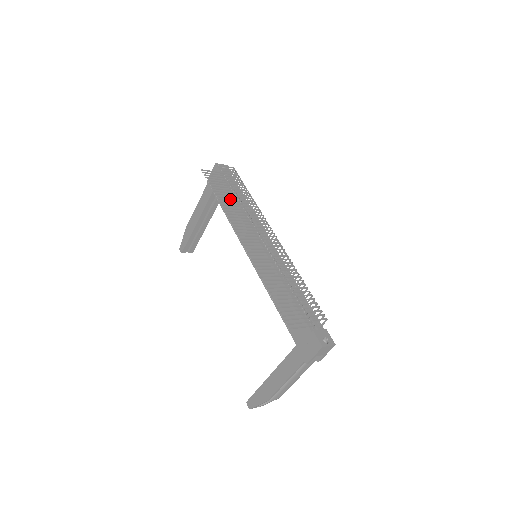
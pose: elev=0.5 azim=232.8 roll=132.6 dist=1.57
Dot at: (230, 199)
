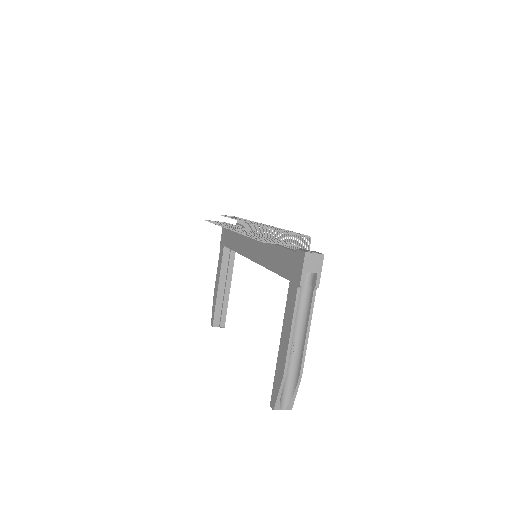
Dot at: (233, 234)
